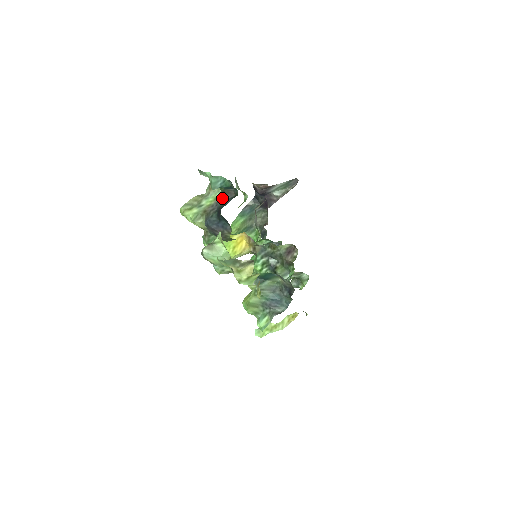
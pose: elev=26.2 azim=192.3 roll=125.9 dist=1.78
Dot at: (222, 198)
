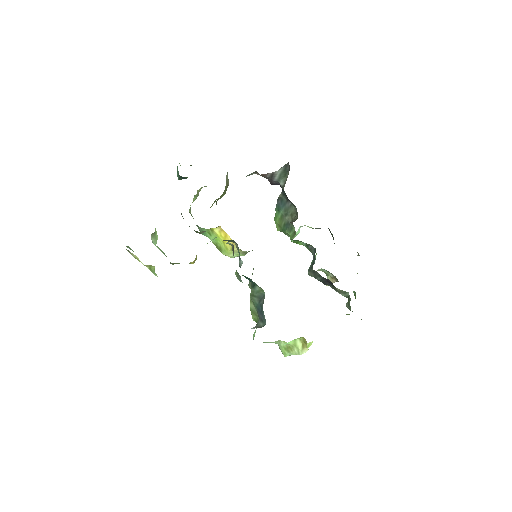
Dot at: occluded
